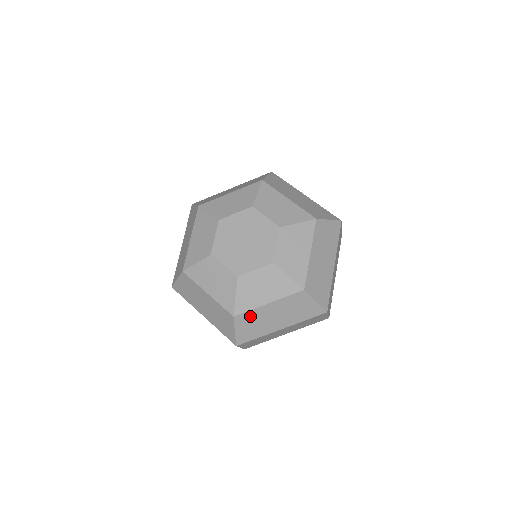
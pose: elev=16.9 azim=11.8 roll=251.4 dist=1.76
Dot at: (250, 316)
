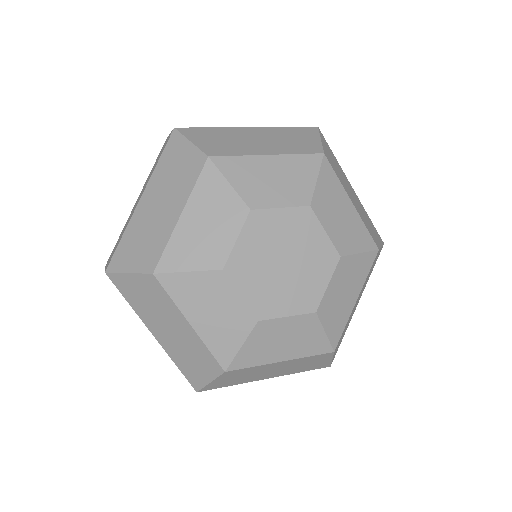
Dot at: (246, 371)
